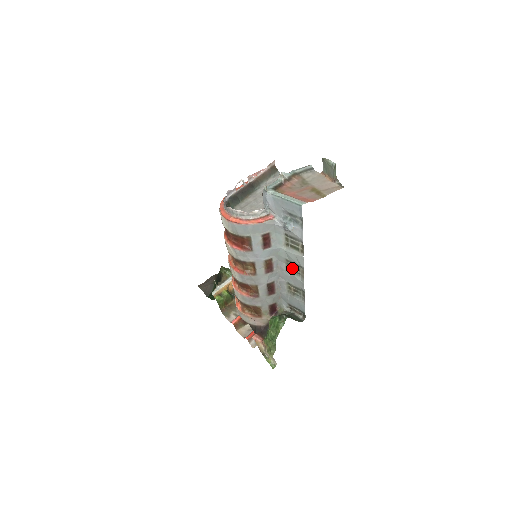
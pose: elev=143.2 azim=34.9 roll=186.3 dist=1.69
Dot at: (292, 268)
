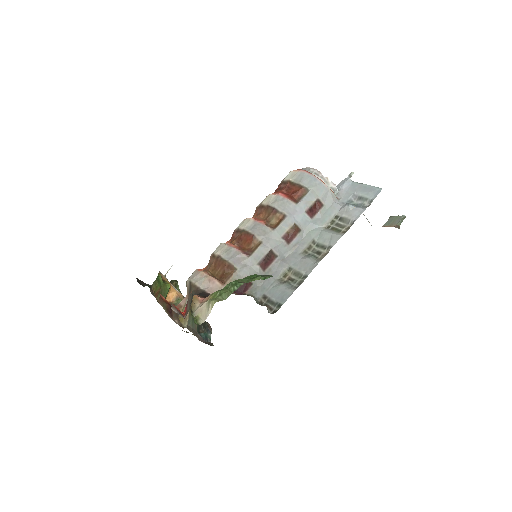
Dot at: (311, 252)
